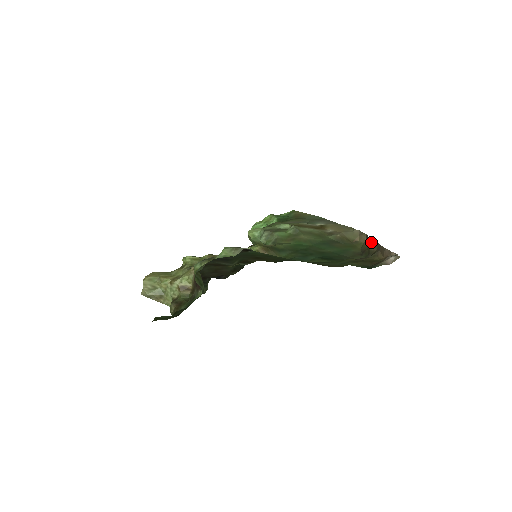
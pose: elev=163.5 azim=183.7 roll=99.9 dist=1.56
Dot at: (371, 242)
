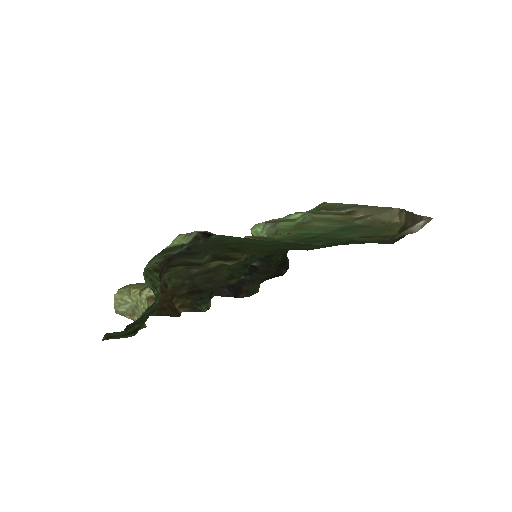
Dot at: (407, 216)
